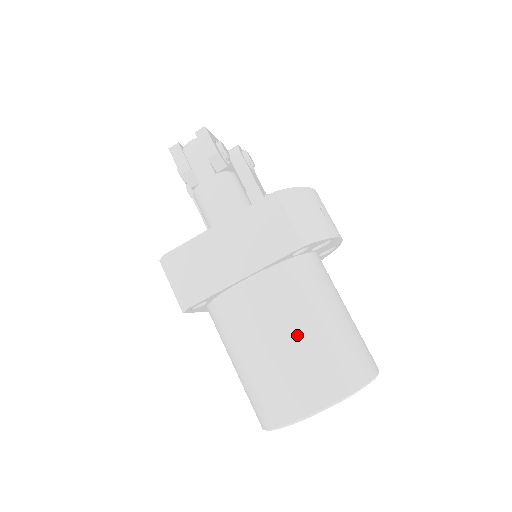
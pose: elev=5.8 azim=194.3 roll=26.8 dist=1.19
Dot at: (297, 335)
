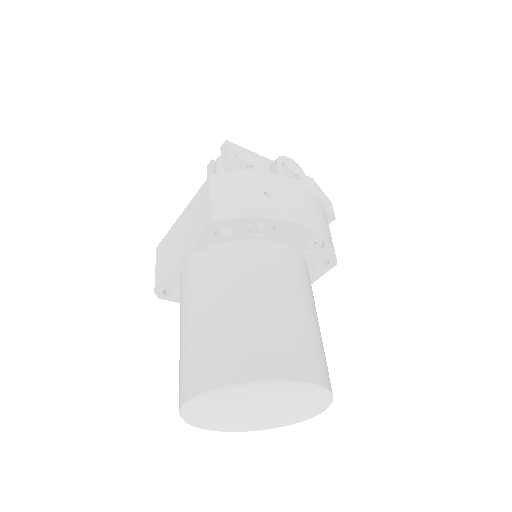
Dot at: (200, 316)
